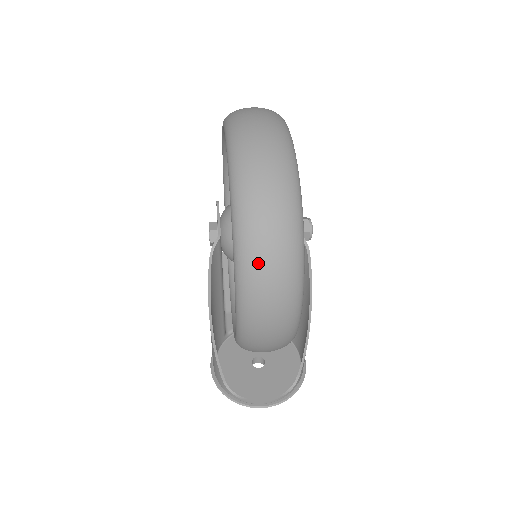
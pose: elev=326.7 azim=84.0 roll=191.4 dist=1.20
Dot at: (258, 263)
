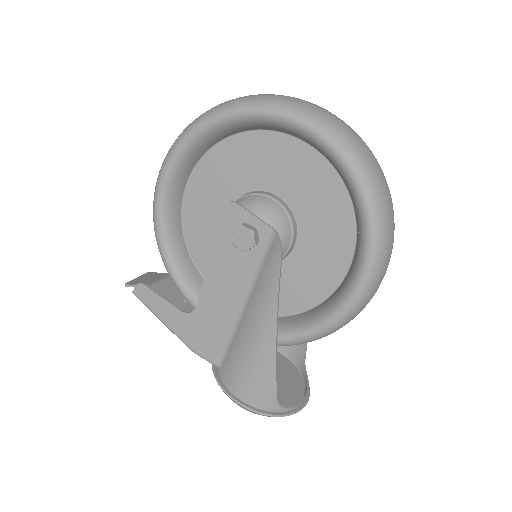
Dot at: (390, 222)
